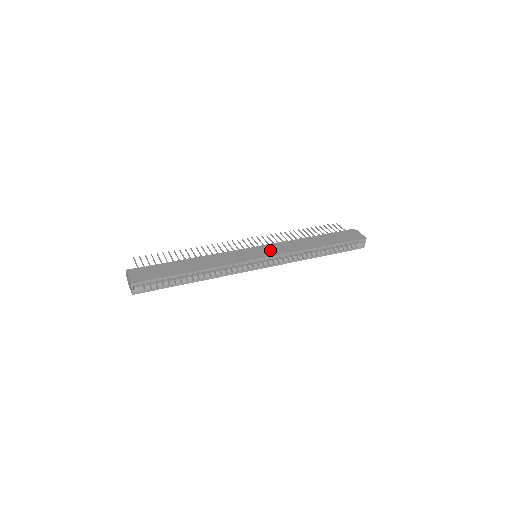
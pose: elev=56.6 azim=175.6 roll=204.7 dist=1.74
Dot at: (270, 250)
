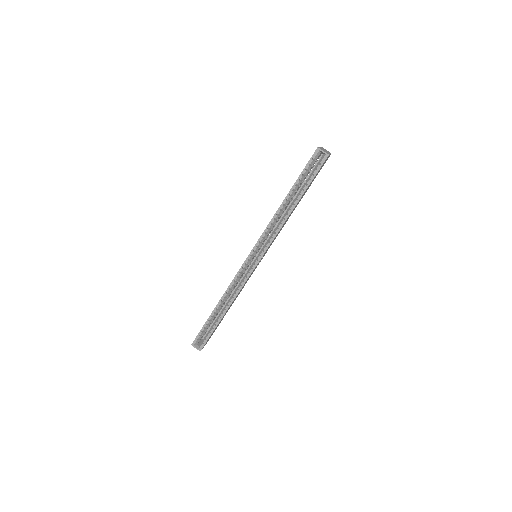
Dot at: occluded
